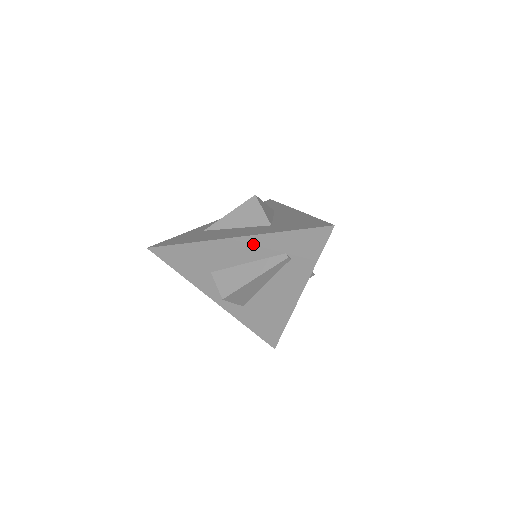
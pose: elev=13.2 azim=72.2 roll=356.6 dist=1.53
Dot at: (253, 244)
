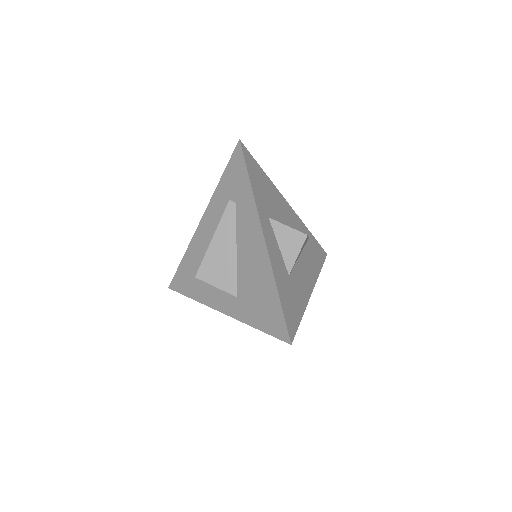
Dot at: (211, 215)
